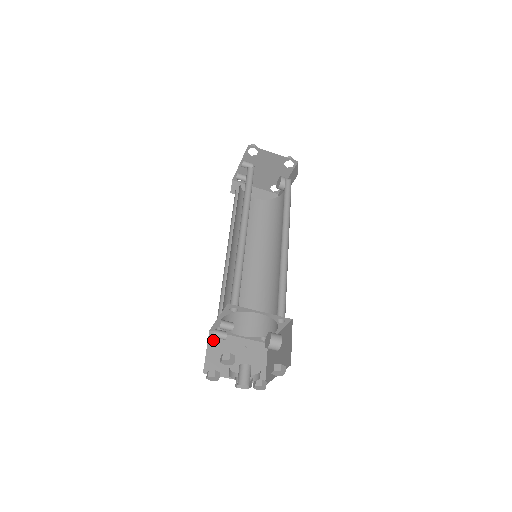
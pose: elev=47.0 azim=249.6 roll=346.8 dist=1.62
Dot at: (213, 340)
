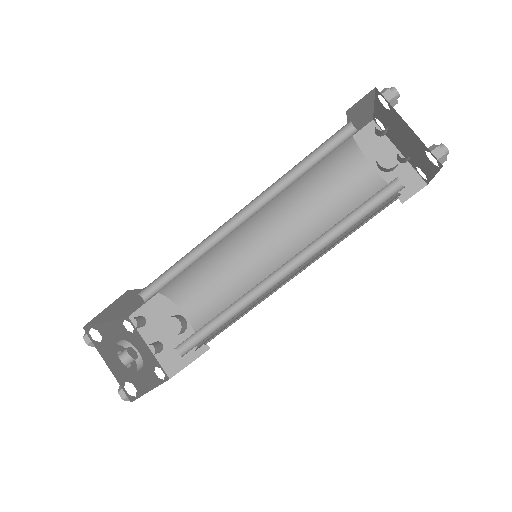
Dot at: (122, 298)
